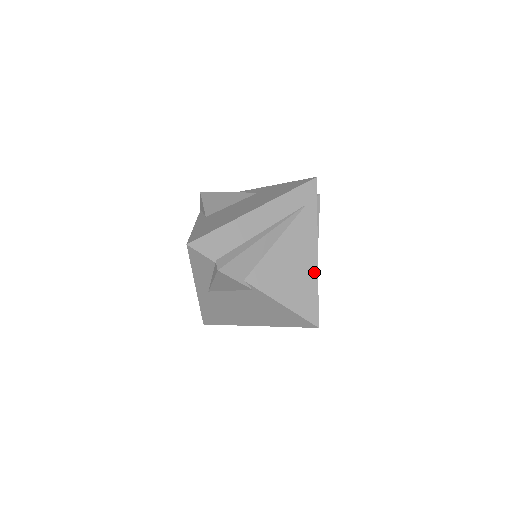
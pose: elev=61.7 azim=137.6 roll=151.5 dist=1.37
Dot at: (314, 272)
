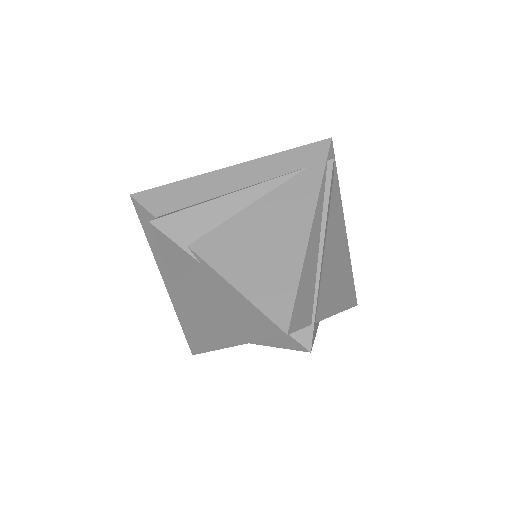
Dot at: (299, 252)
